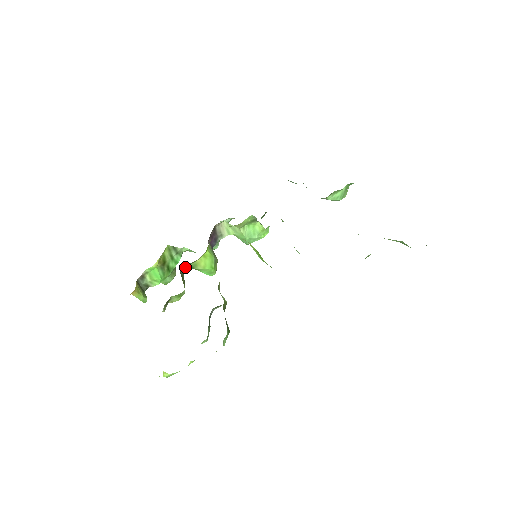
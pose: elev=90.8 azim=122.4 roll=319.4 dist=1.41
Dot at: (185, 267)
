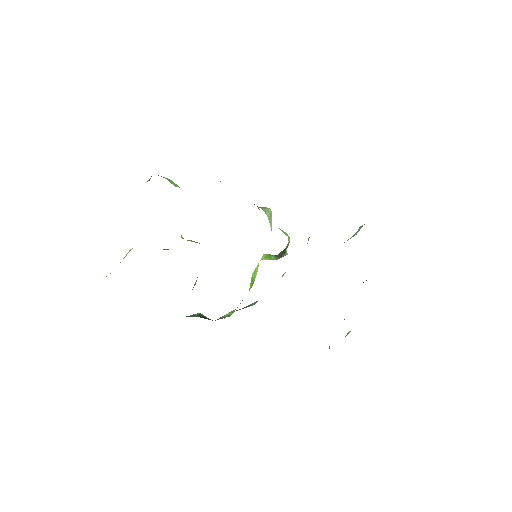
Dot at: occluded
